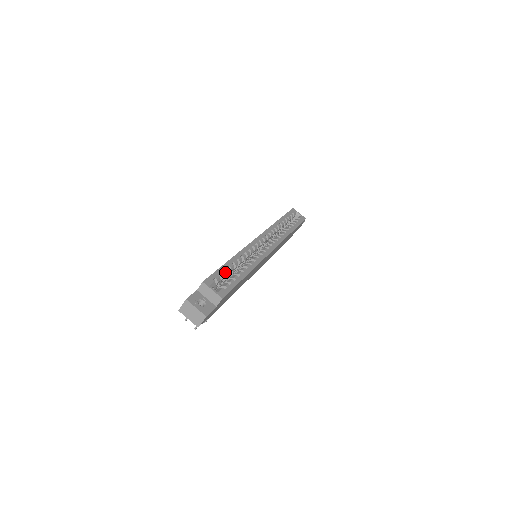
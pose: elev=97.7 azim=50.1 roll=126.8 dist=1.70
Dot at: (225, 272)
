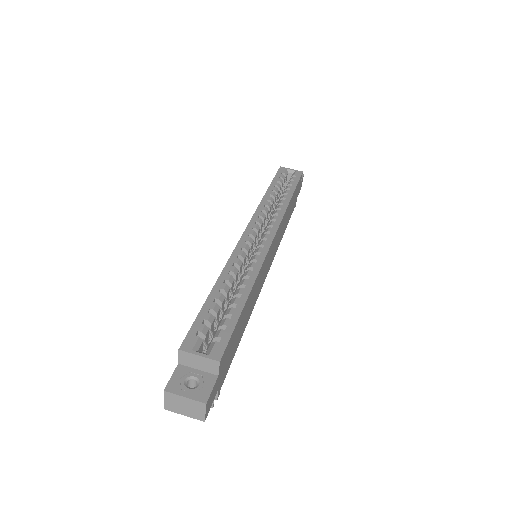
Dot at: (212, 311)
